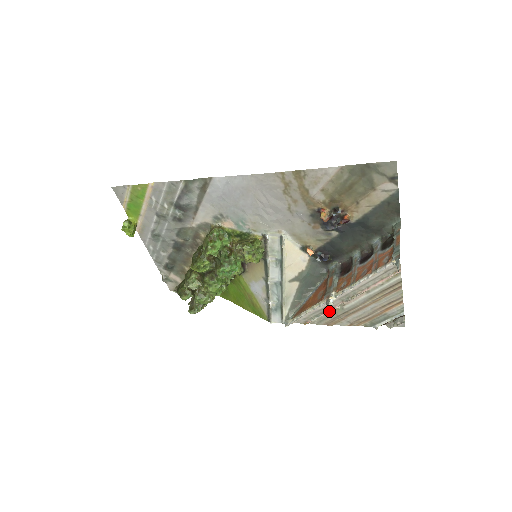
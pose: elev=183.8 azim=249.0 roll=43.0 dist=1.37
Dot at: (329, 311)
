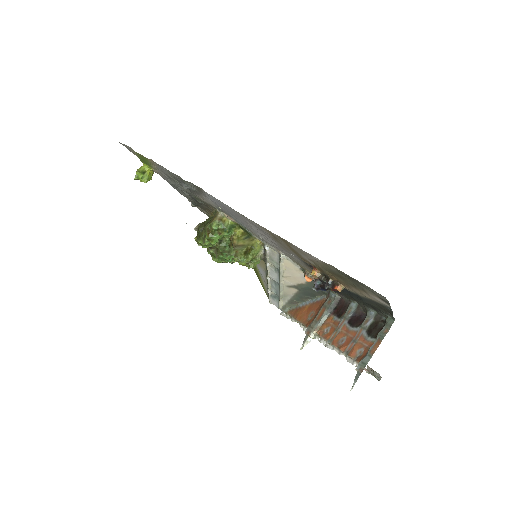
Dot at: occluded
